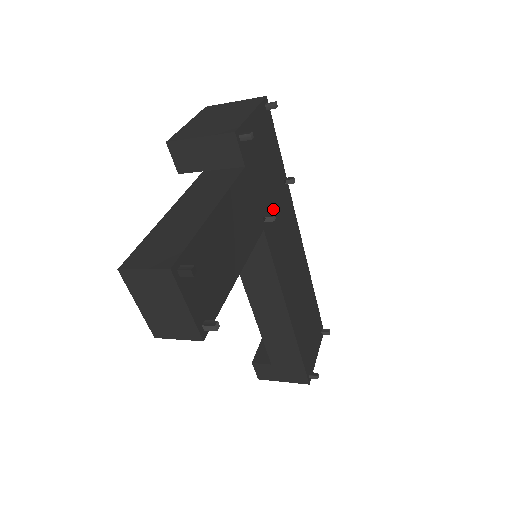
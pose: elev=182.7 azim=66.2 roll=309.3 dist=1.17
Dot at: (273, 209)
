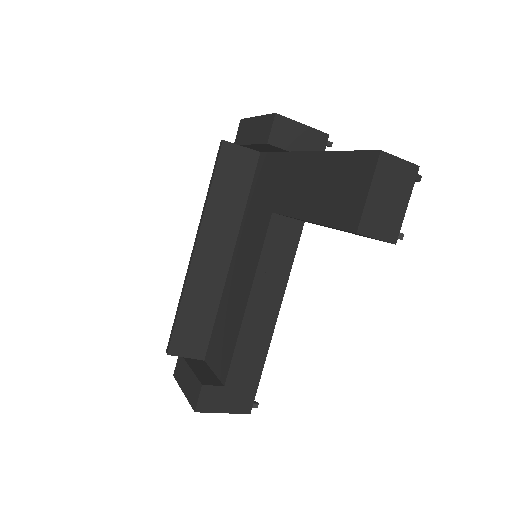
Dot at: occluded
